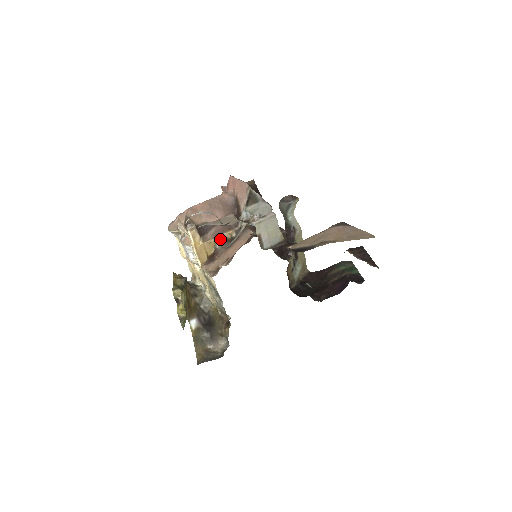
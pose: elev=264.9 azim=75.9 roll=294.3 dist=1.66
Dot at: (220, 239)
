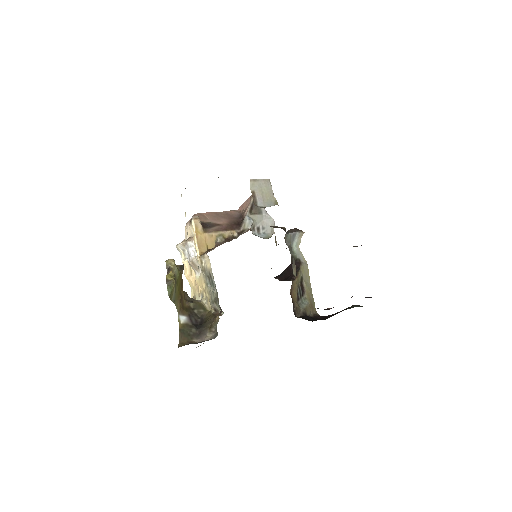
Dot at: (222, 235)
